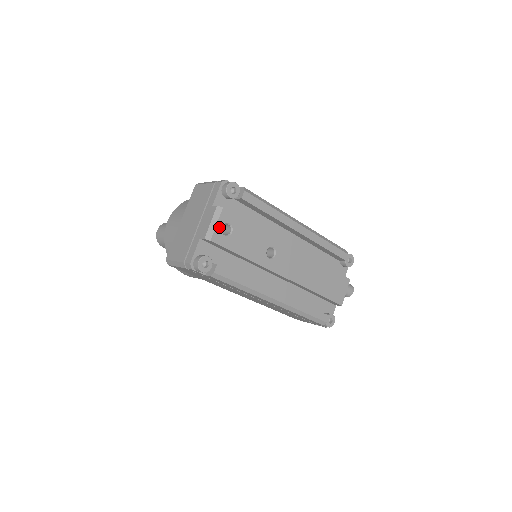
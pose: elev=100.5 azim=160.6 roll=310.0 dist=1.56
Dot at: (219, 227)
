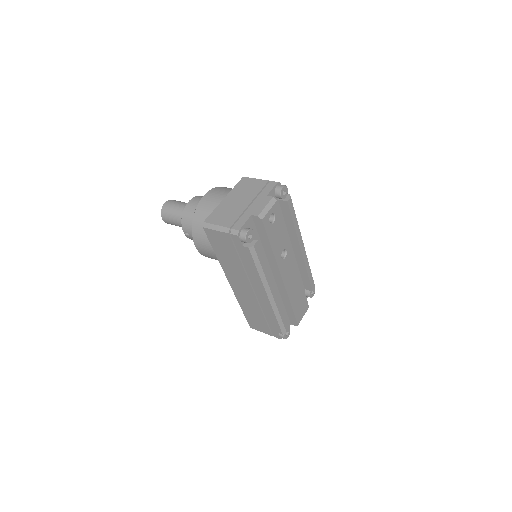
Dot at: (270, 213)
